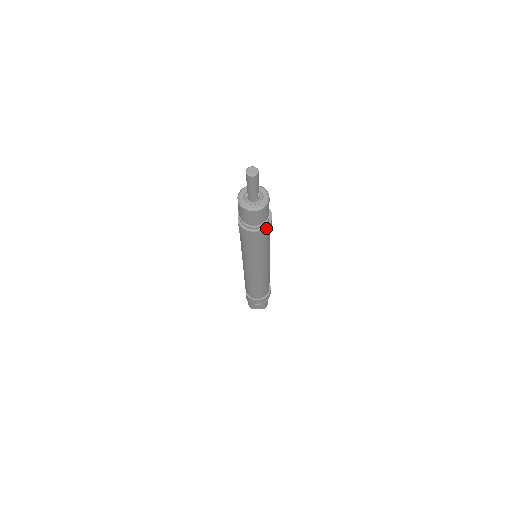
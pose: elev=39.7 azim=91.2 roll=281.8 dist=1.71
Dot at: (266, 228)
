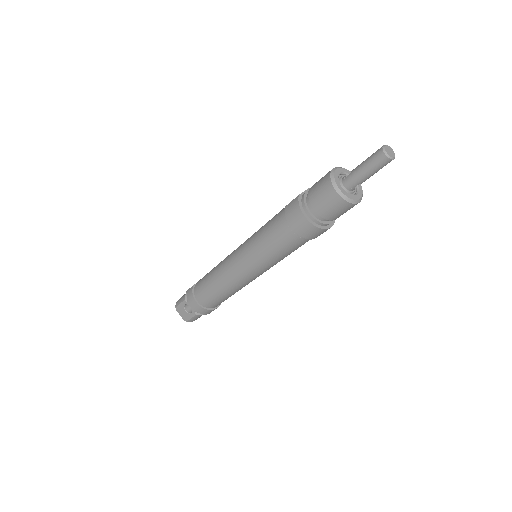
Dot at: (317, 228)
